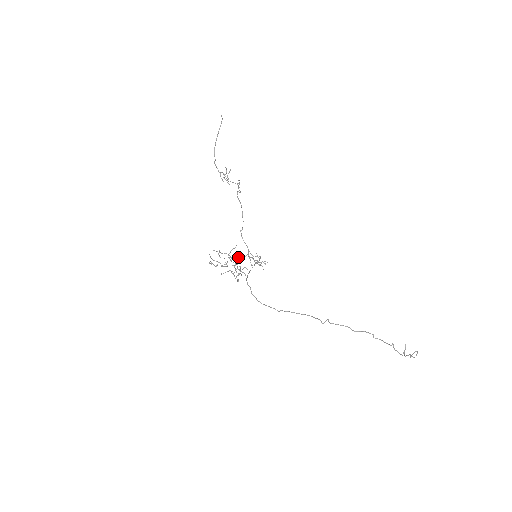
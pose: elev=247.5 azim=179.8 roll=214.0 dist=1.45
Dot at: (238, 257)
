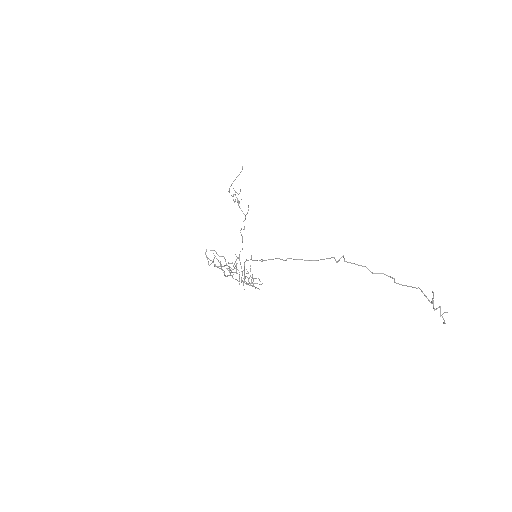
Dot at: occluded
